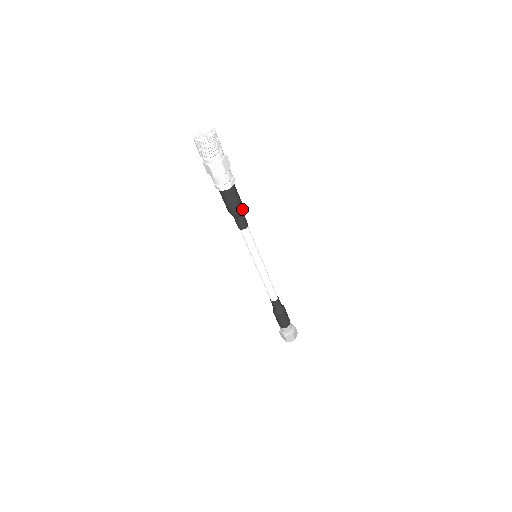
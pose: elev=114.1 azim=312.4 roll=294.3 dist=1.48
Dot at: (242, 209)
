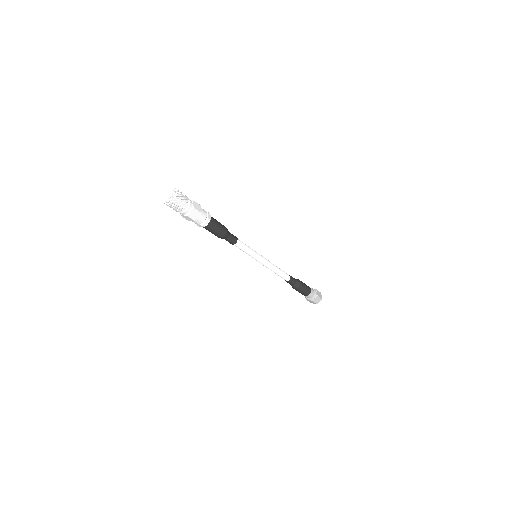
Dot at: (226, 230)
